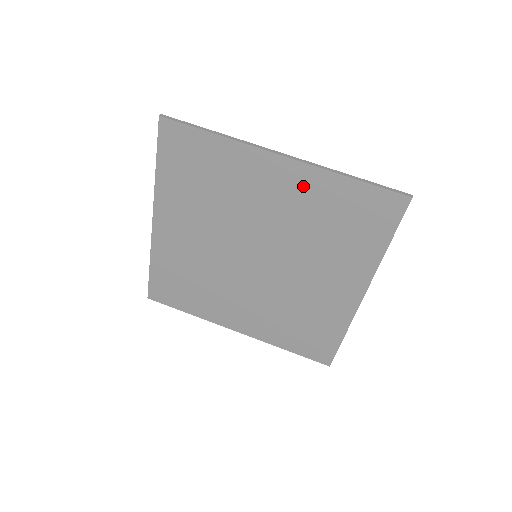
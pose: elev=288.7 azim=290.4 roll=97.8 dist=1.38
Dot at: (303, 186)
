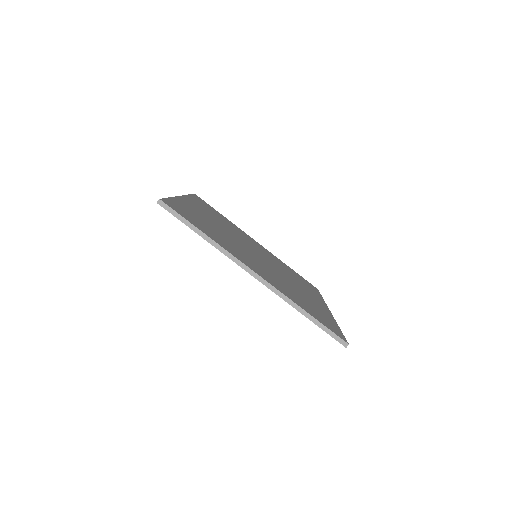
Dot at: occluded
